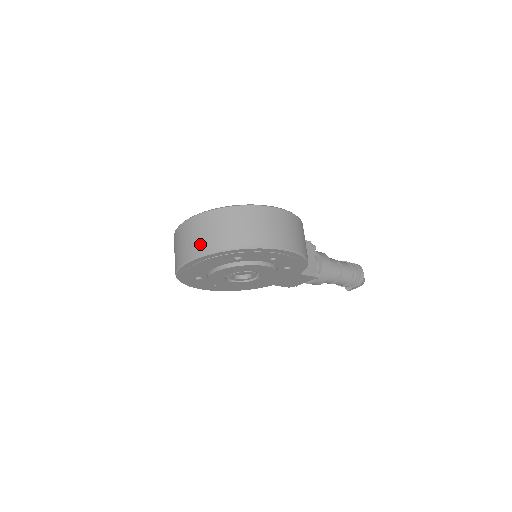
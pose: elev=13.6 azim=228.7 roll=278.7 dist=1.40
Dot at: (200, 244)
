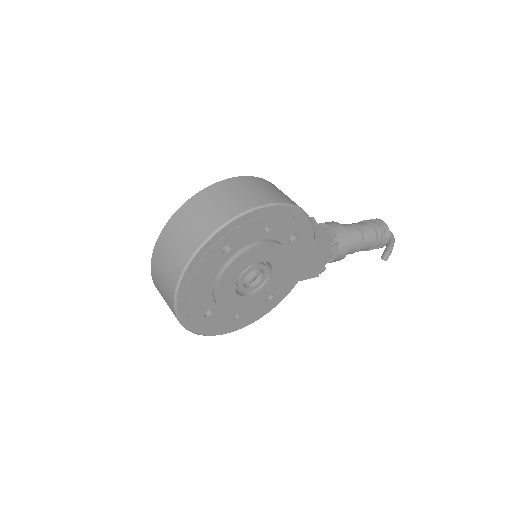
Dot at: (177, 259)
